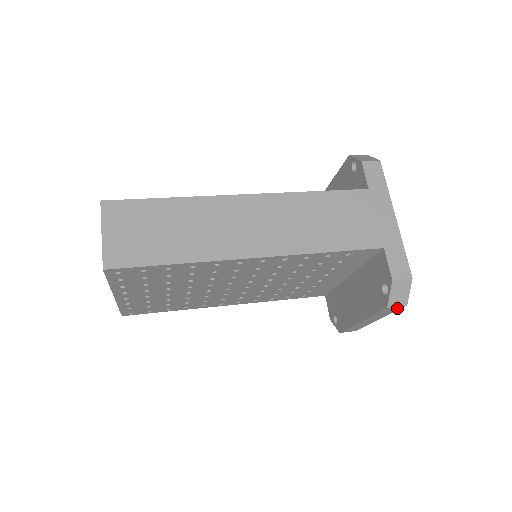
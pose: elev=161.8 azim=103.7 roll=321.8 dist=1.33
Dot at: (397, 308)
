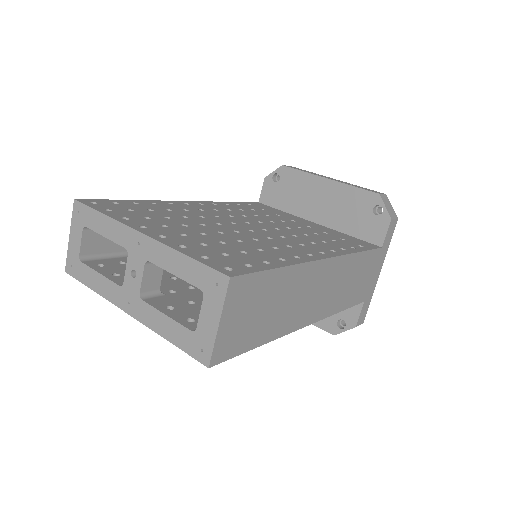
Dot at: occluded
